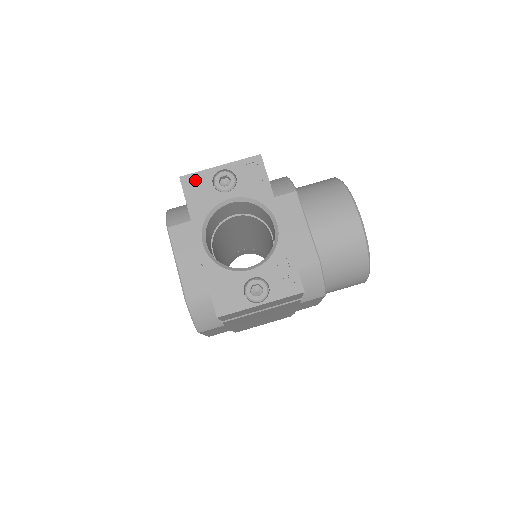
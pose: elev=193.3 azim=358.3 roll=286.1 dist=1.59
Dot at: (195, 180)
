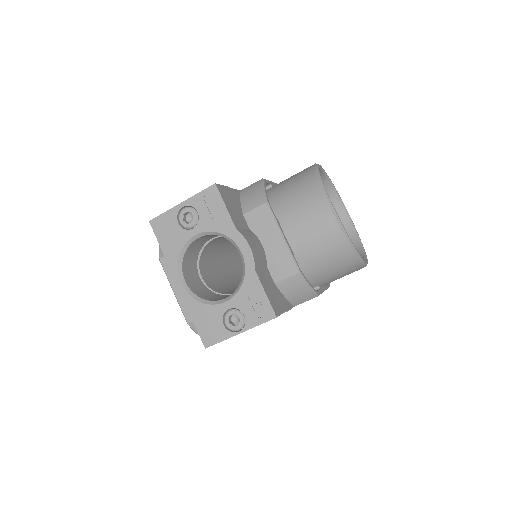
Dot at: (162, 222)
